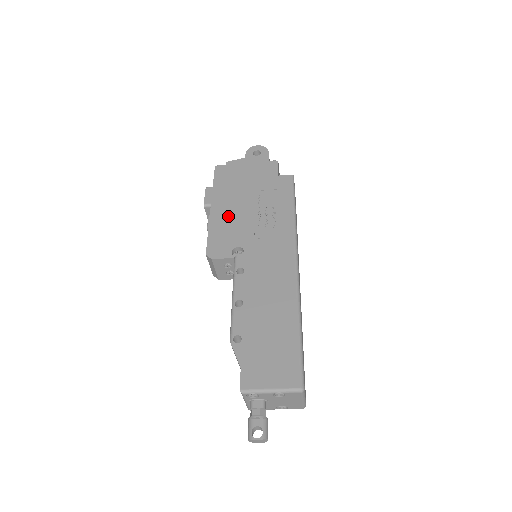
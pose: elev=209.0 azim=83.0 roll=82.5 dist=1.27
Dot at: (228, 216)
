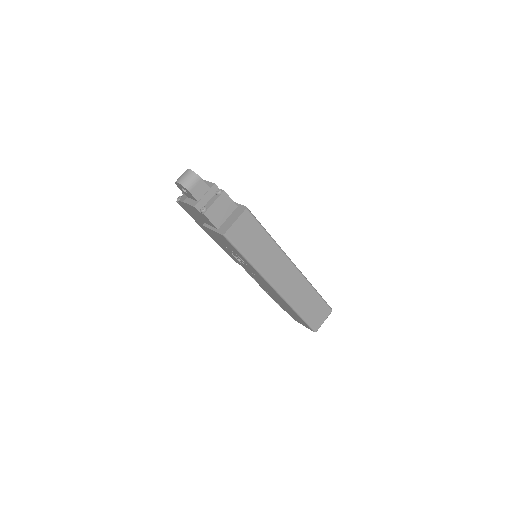
Dot at: occluded
